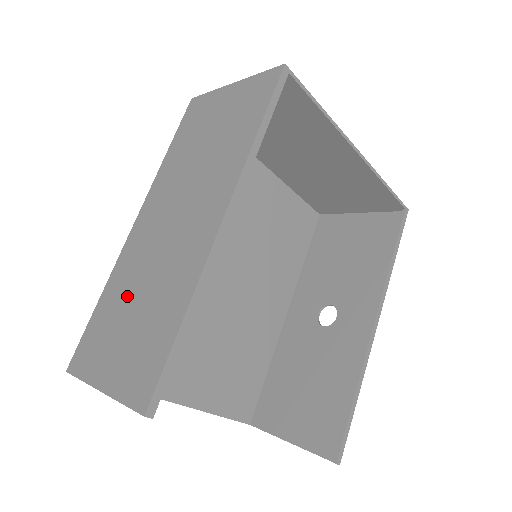
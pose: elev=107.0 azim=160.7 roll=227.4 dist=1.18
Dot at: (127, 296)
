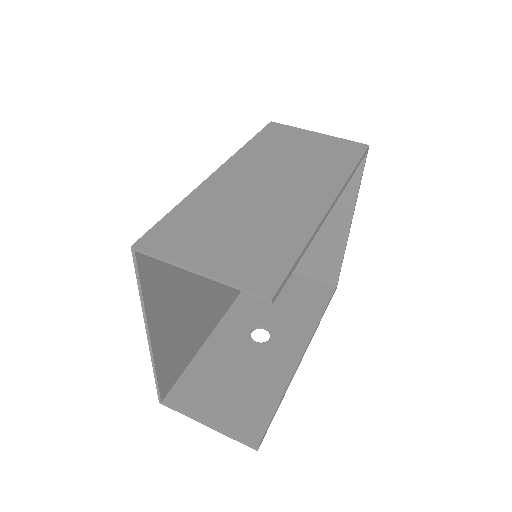
Dot at: (221, 216)
